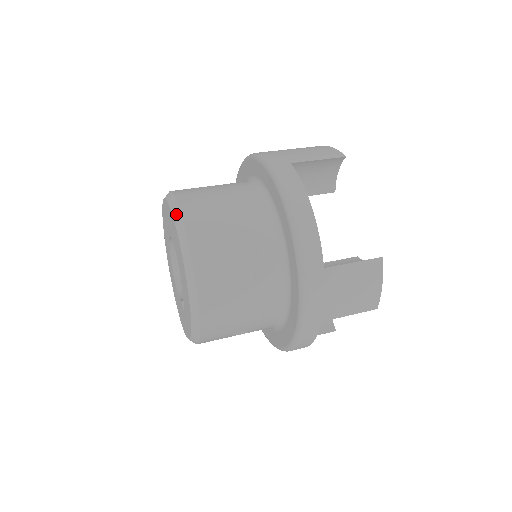
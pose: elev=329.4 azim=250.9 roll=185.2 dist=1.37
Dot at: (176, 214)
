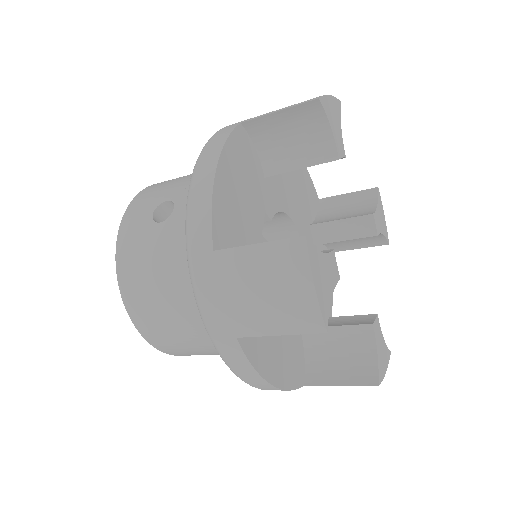
Dot at: occluded
